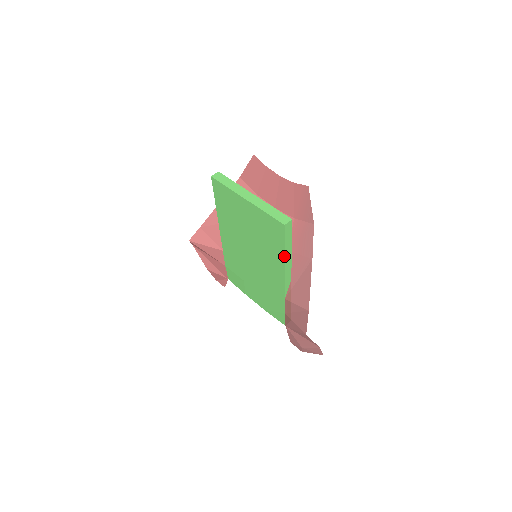
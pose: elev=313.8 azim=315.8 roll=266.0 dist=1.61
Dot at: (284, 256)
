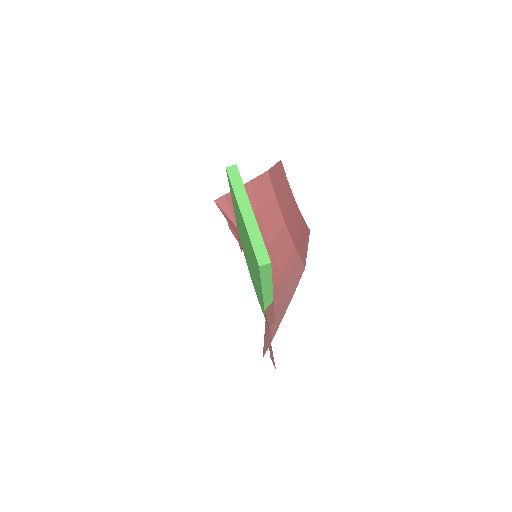
Dot at: (261, 285)
